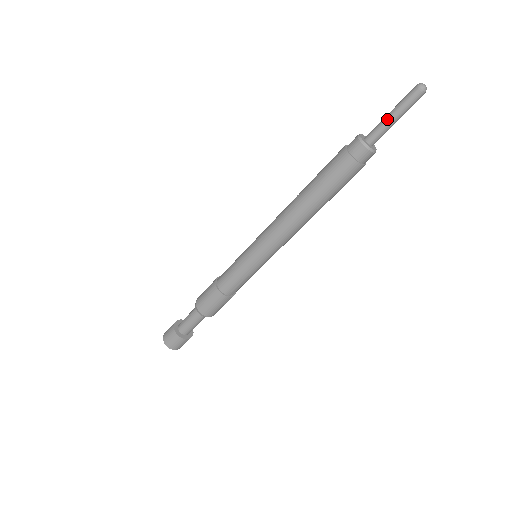
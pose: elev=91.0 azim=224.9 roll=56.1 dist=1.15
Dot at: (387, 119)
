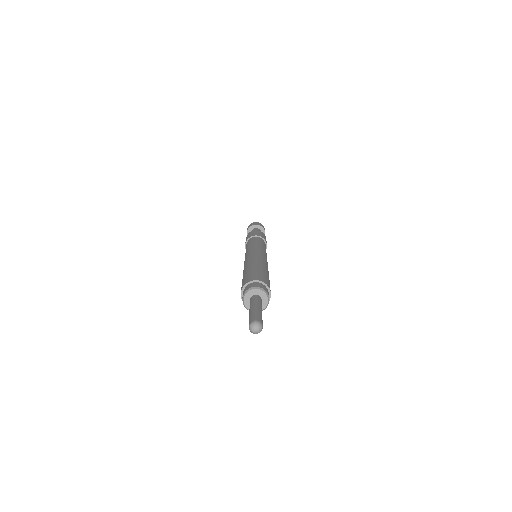
Dot at: occluded
